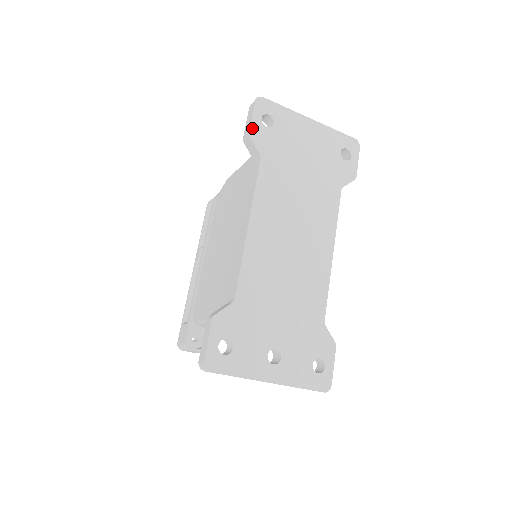
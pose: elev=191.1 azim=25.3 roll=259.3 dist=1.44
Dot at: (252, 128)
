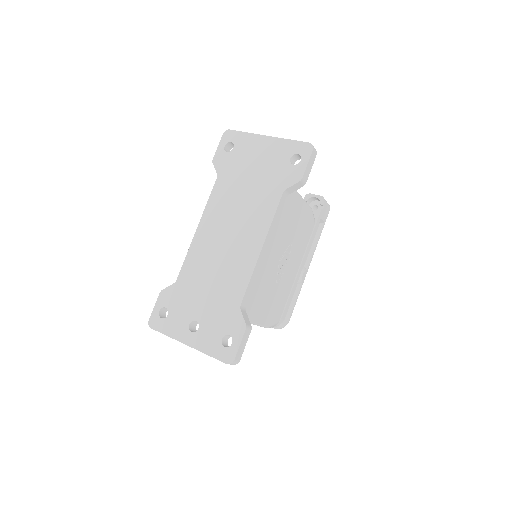
Dot at: (216, 155)
